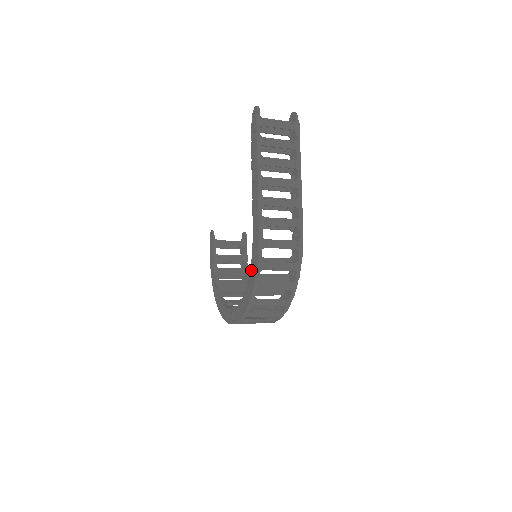
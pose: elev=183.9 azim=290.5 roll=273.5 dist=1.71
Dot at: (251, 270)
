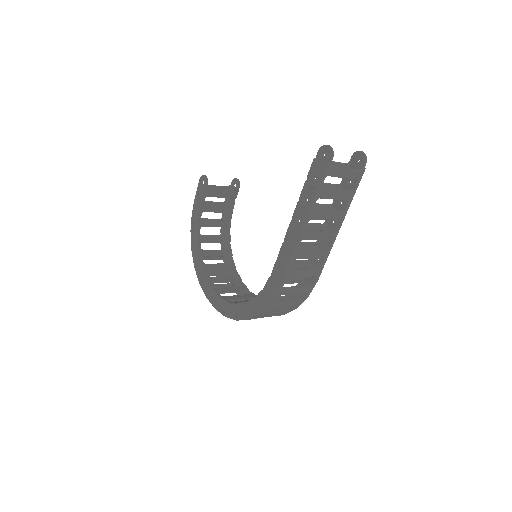
Dot at: (256, 300)
